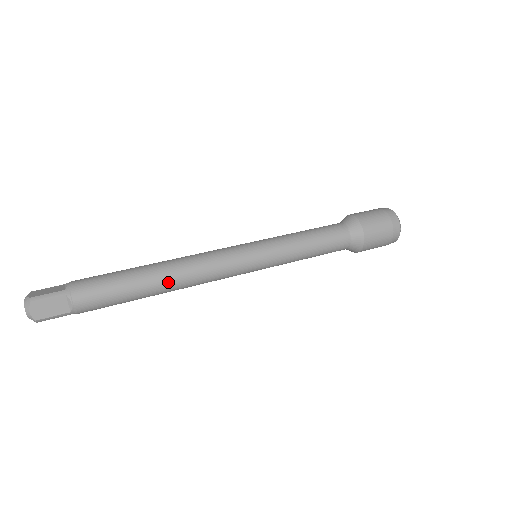
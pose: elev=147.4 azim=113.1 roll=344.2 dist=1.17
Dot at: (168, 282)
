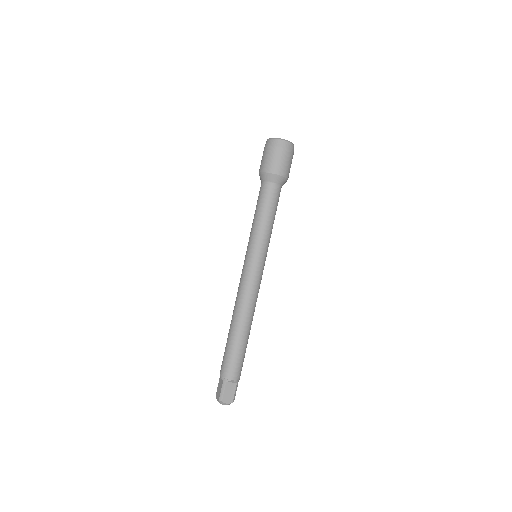
Dot at: occluded
